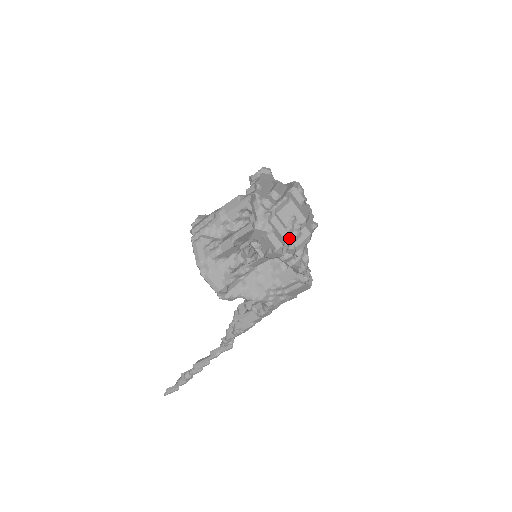
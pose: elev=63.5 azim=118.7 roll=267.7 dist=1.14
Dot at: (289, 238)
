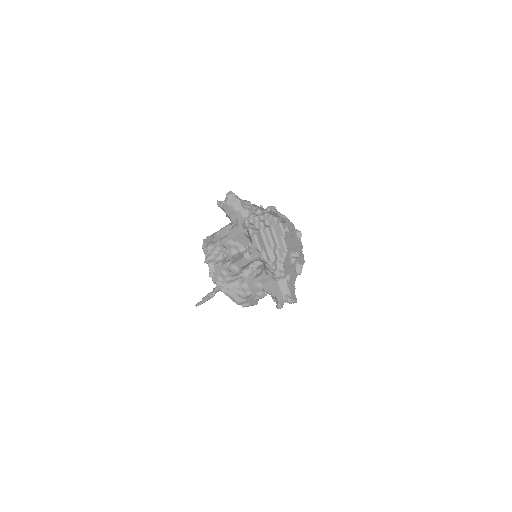
Dot at: (294, 264)
